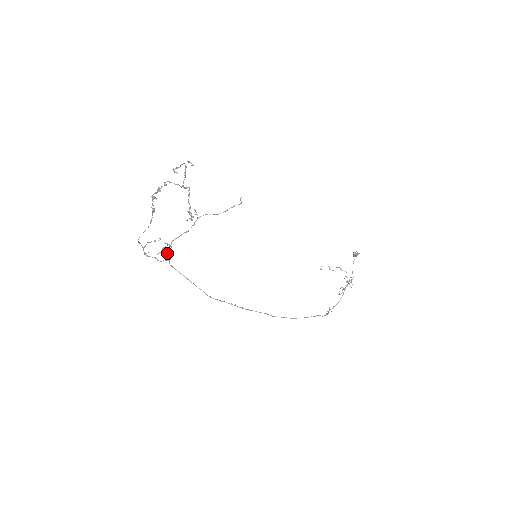
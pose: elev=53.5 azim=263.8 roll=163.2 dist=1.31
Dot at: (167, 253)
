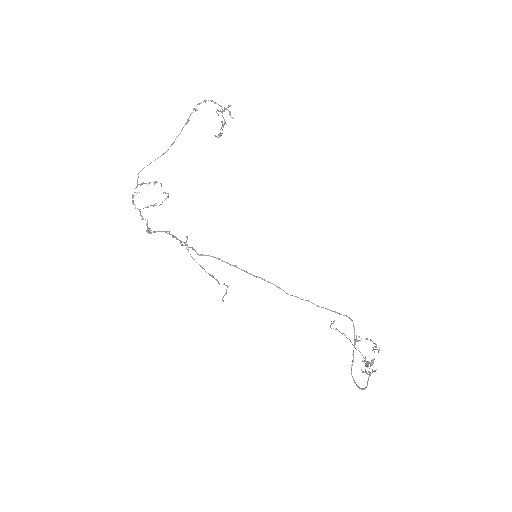
Dot at: (147, 231)
